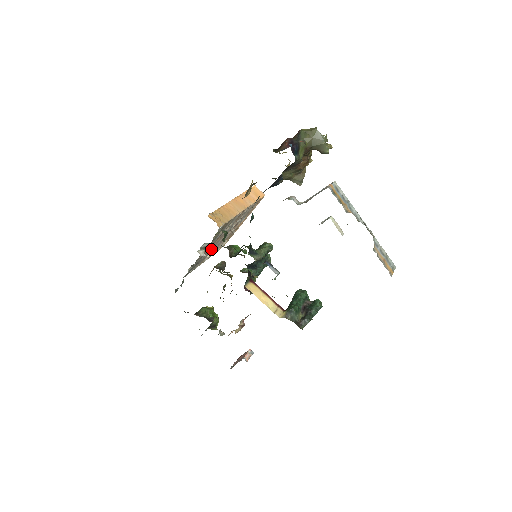
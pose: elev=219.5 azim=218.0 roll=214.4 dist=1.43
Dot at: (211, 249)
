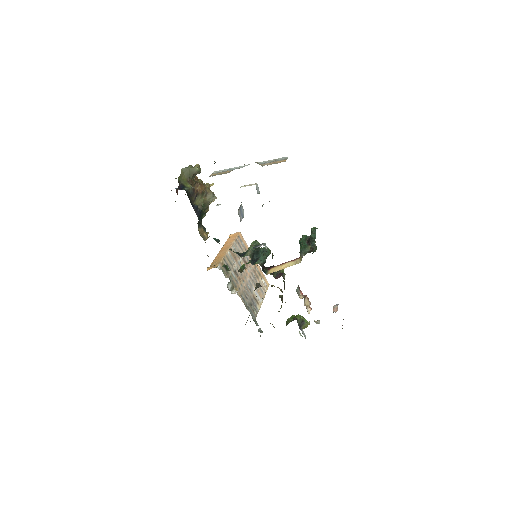
Dot at: (249, 289)
